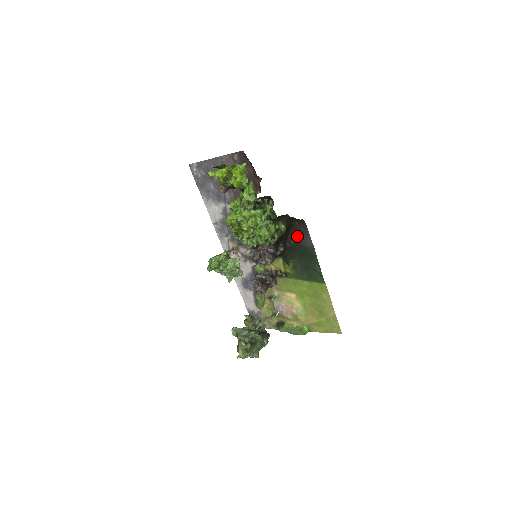
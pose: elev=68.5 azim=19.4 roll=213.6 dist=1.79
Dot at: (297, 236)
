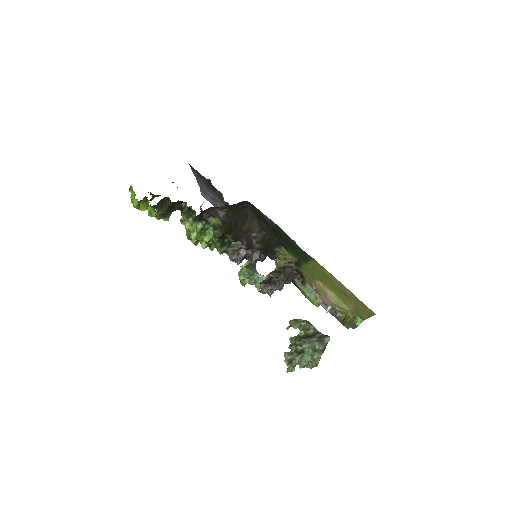
Dot at: (262, 219)
